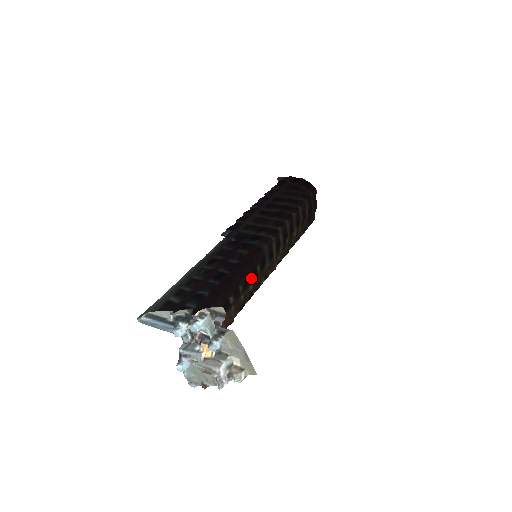
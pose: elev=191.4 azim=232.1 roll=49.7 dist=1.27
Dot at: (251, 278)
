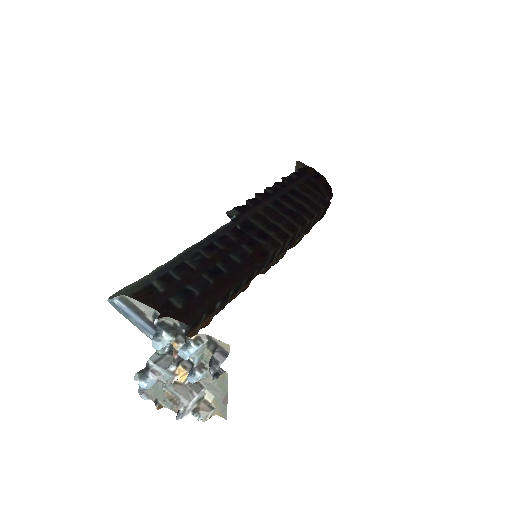
Dot at: (244, 283)
